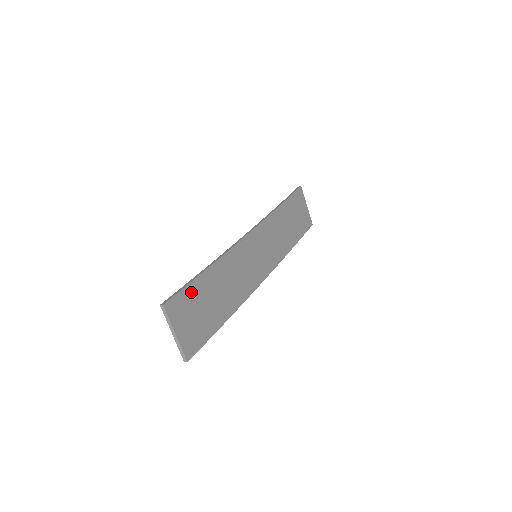
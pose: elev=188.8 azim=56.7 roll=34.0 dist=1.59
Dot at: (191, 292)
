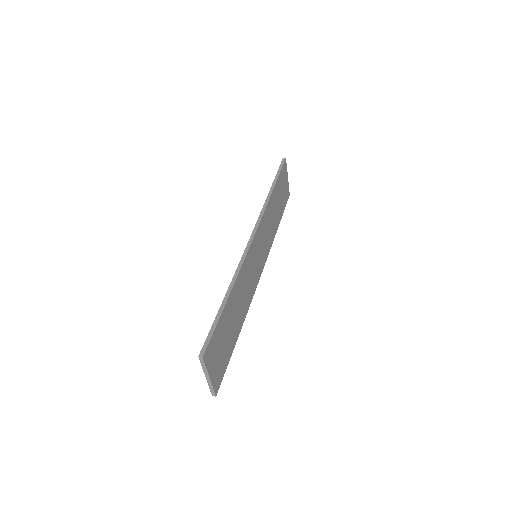
Dot at: (219, 329)
